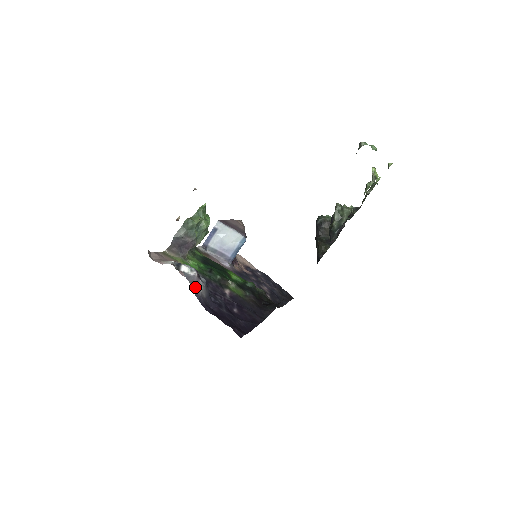
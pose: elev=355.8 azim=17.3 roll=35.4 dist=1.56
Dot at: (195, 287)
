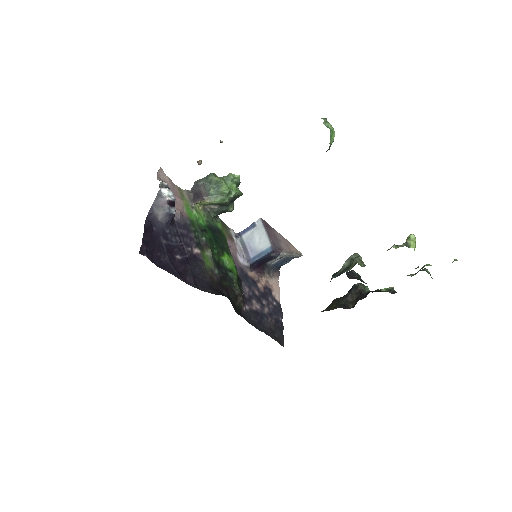
Dot at: (157, 205)
